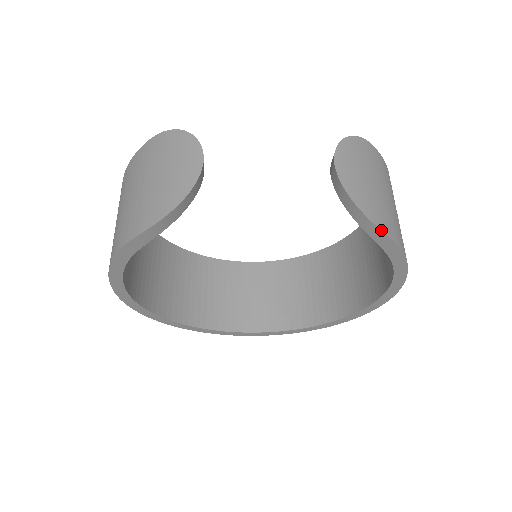
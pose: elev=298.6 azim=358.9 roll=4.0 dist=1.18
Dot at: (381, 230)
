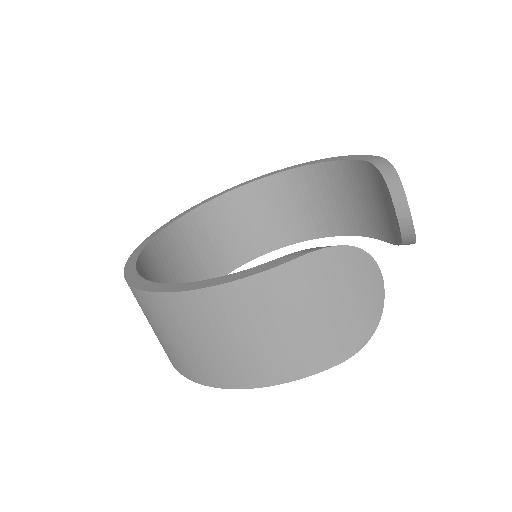
Dot at: occluded
